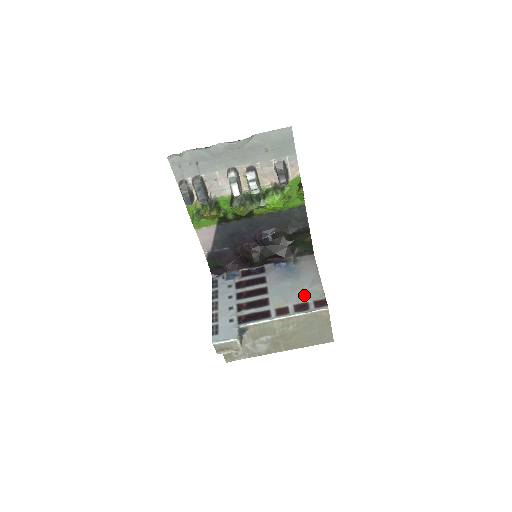
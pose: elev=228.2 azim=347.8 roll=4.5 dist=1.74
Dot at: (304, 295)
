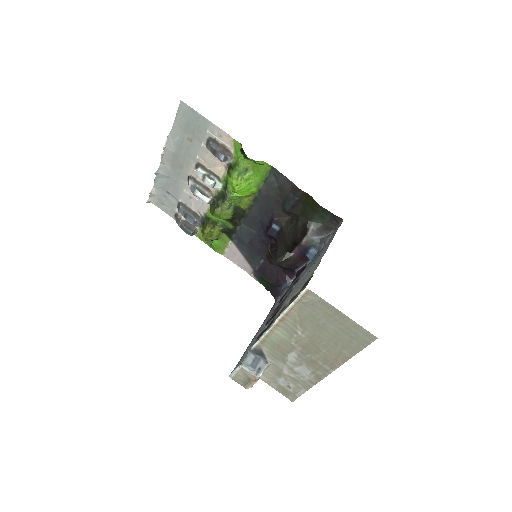
Dot at: (304, 281)
